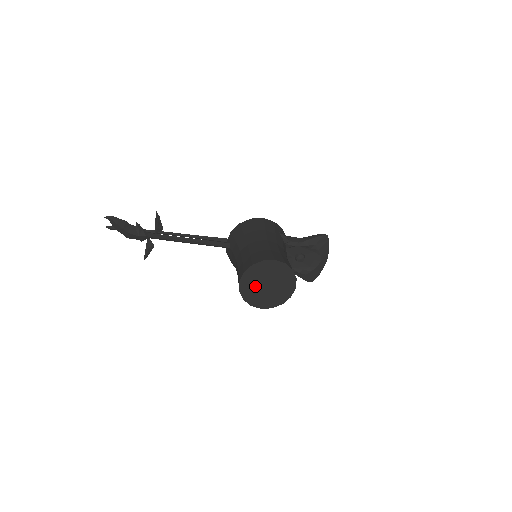
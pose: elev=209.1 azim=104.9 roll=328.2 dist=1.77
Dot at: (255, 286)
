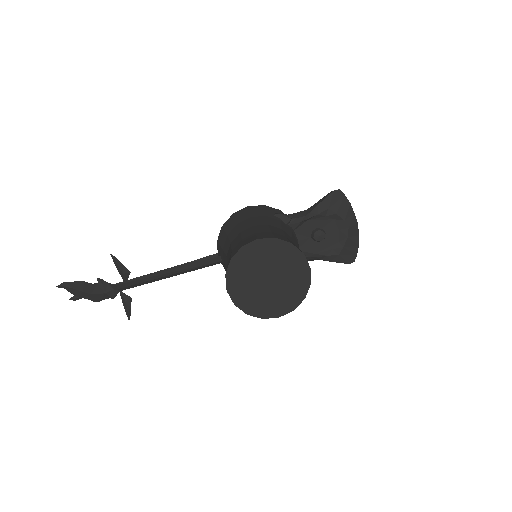
Dot at: (252, 288)
